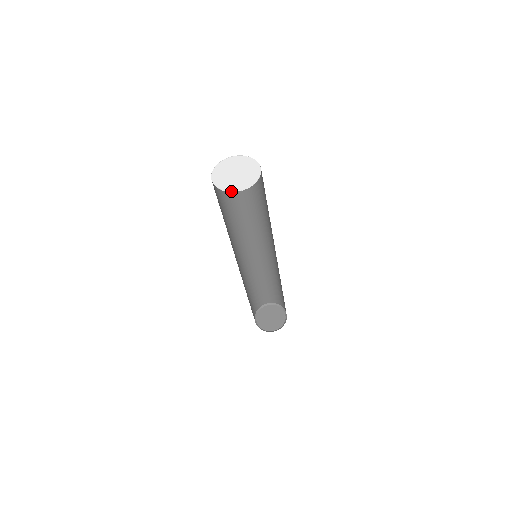
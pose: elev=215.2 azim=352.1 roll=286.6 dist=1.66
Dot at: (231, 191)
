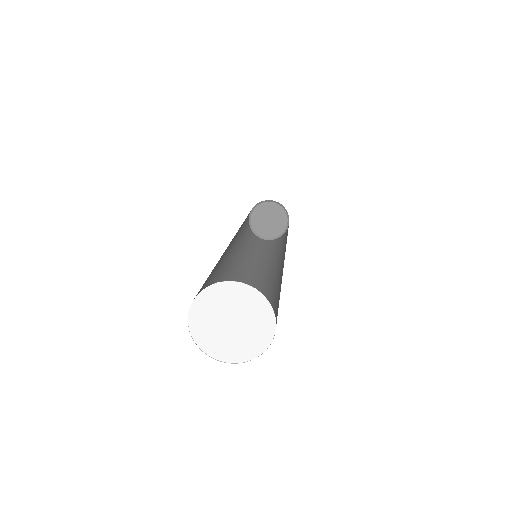
Dot at: (197, 342)
